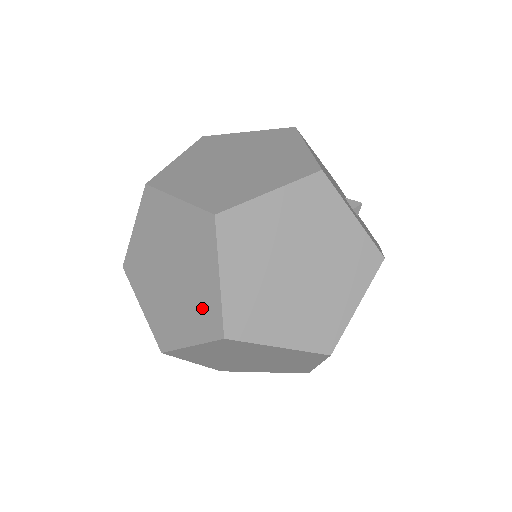
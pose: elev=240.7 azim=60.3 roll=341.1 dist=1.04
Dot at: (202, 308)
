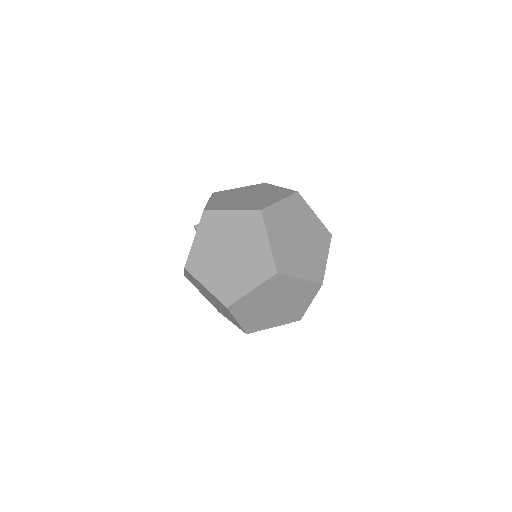
Dot at: (230, 286)
